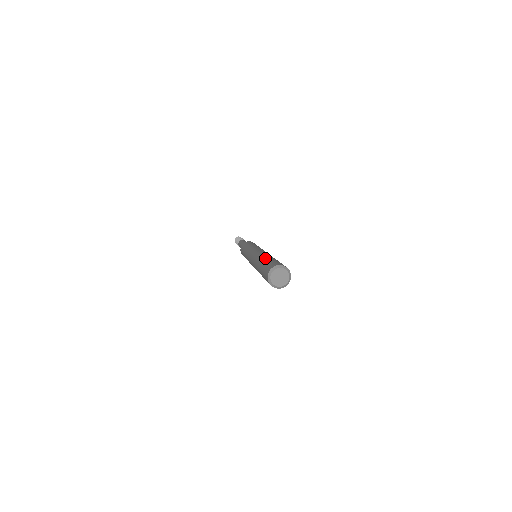
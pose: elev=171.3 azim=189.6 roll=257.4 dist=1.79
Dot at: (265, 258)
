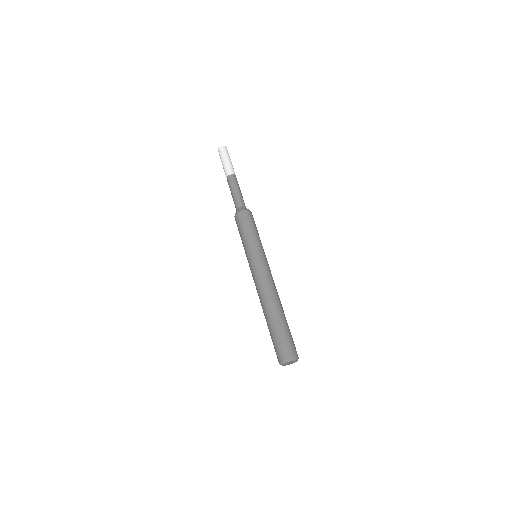
Dot at: (272, 321)
